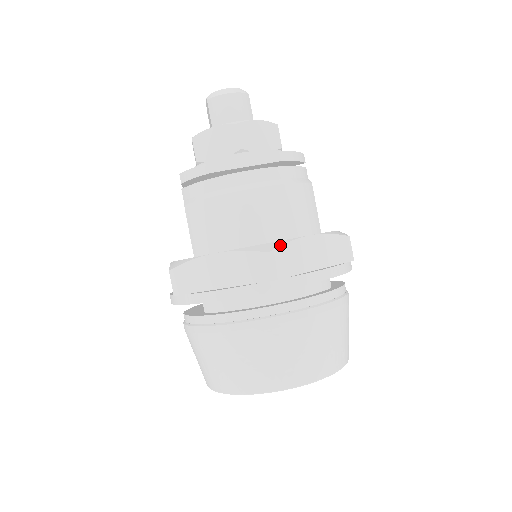
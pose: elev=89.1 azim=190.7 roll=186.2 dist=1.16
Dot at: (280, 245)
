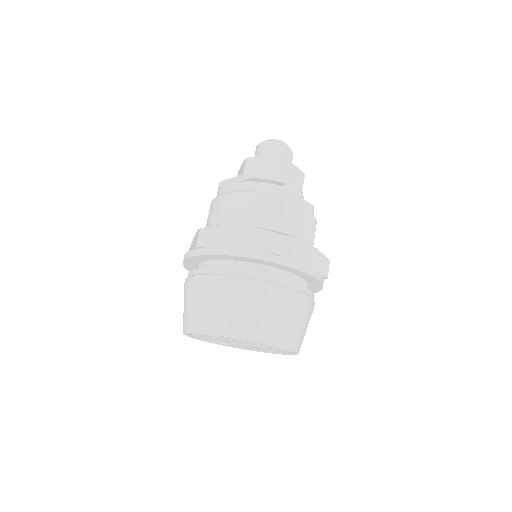
Dot at: (211, 226)
